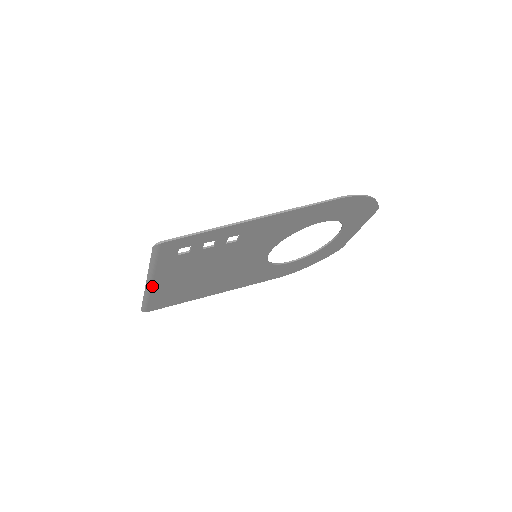
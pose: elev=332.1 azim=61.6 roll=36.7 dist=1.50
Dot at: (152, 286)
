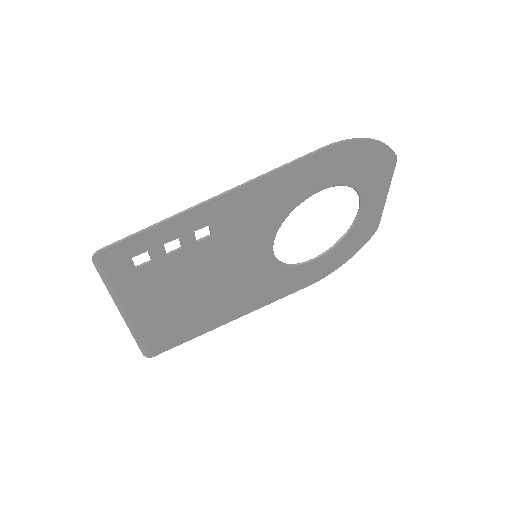
Dot at: (133, 319)
